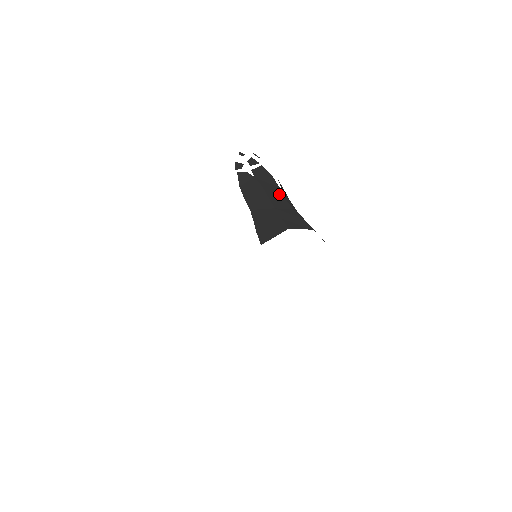
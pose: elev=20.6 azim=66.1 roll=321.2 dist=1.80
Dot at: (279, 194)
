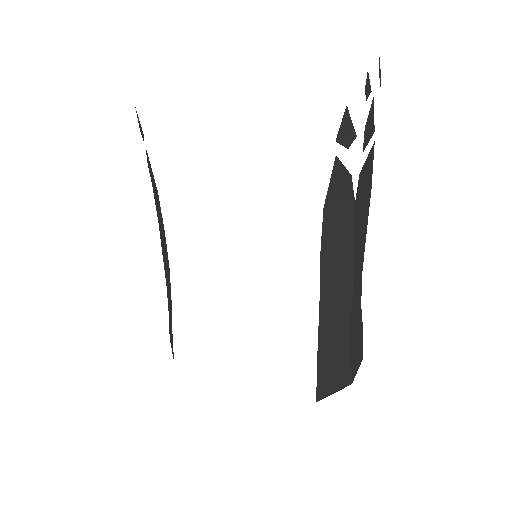
Dot at: (362, 263)
